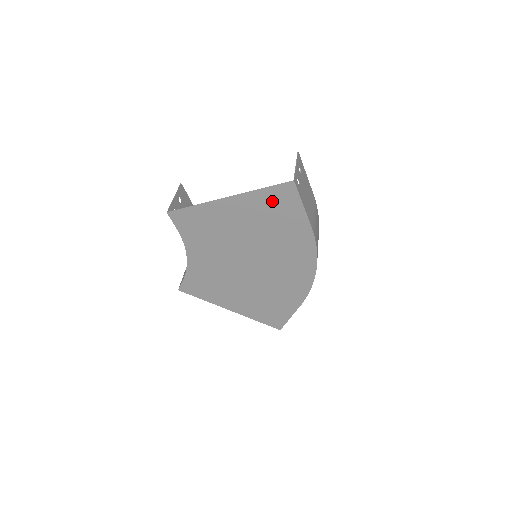
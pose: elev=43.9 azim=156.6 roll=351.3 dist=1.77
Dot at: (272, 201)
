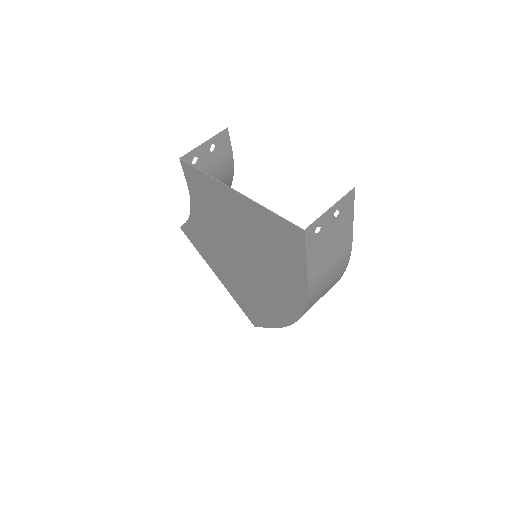
Dot at: (277, 229)
